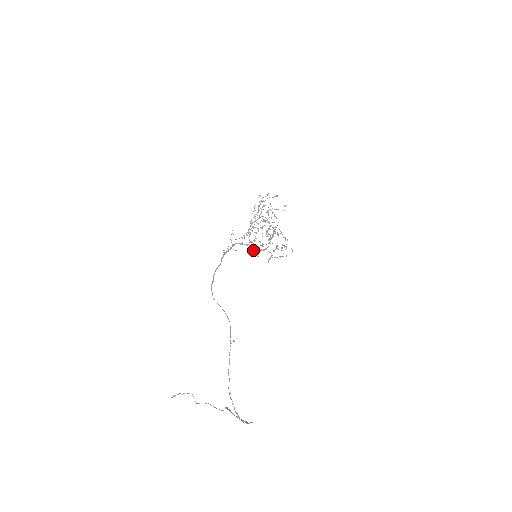
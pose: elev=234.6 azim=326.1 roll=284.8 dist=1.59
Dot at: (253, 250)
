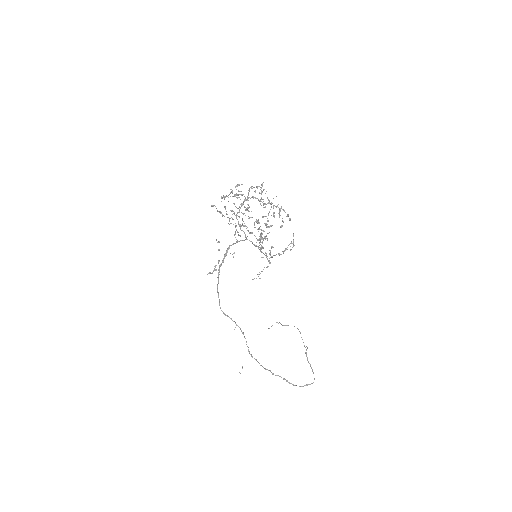
Dot at: occluded
